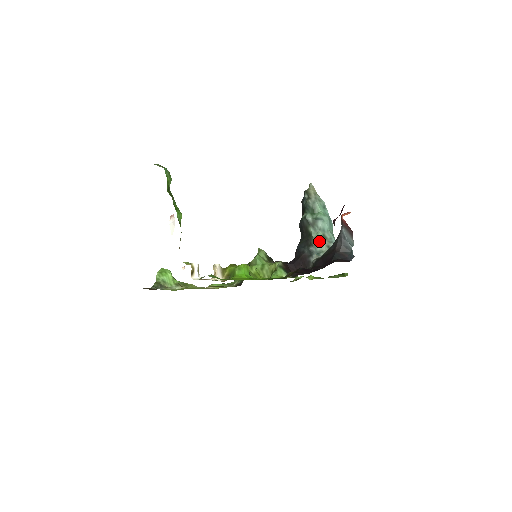
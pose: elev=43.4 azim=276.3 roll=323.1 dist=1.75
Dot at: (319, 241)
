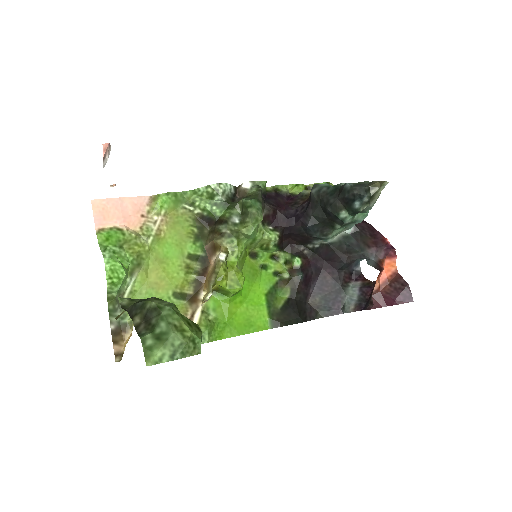
Dot at: (337, 234)
